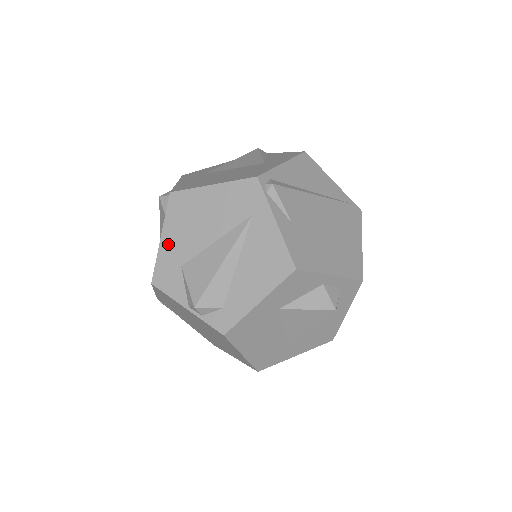
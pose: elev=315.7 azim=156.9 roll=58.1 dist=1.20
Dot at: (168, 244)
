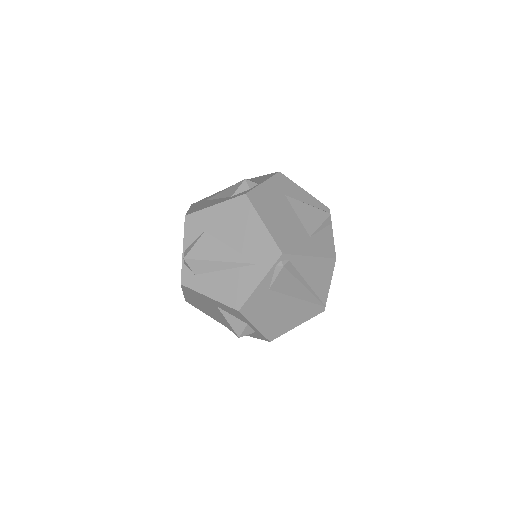
Dot at: (213, 213)
